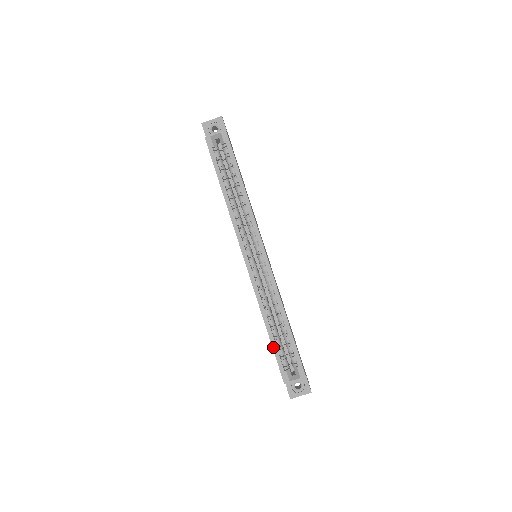
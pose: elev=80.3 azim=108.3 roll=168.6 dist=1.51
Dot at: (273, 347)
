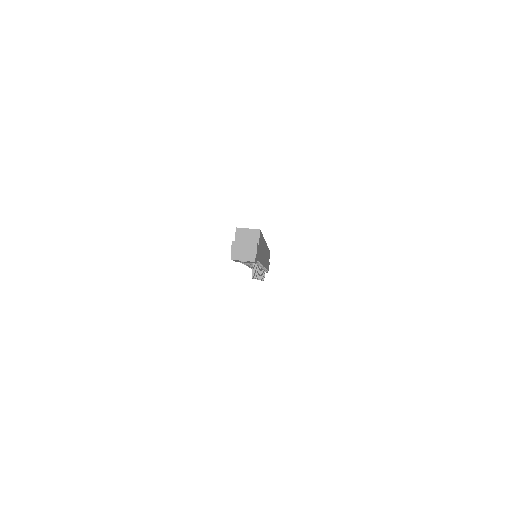
Dot at: occluded
